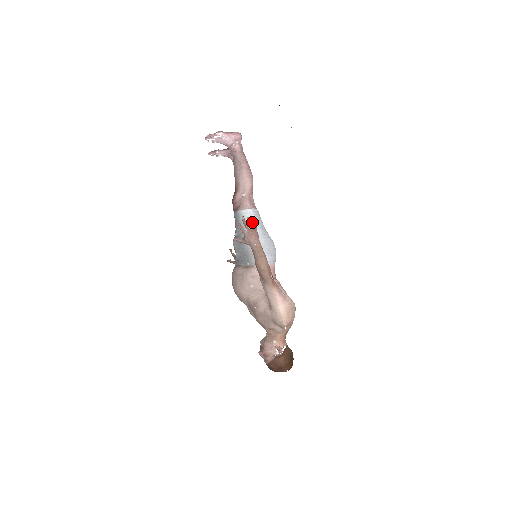
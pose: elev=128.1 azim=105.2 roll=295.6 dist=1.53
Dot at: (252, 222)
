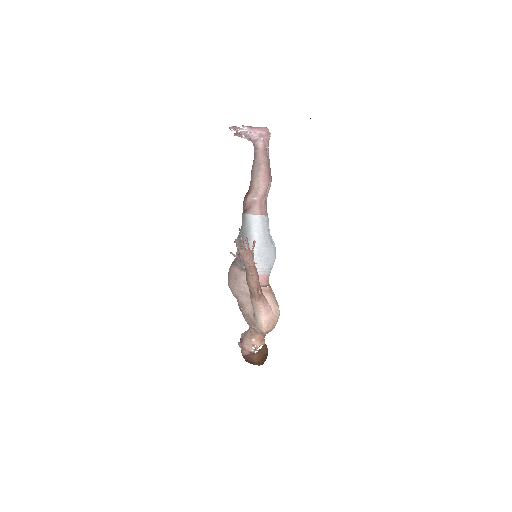
Dot at: (256, 230)
